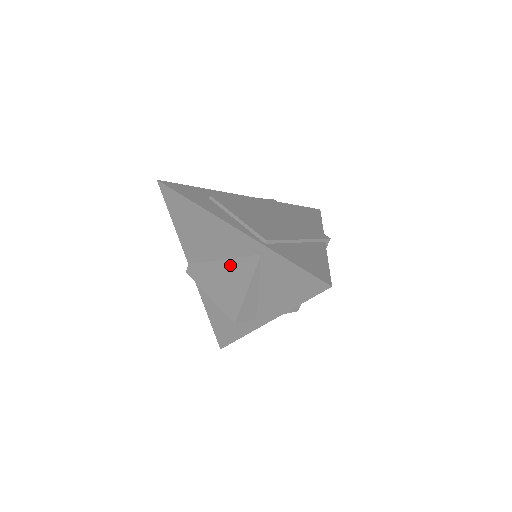
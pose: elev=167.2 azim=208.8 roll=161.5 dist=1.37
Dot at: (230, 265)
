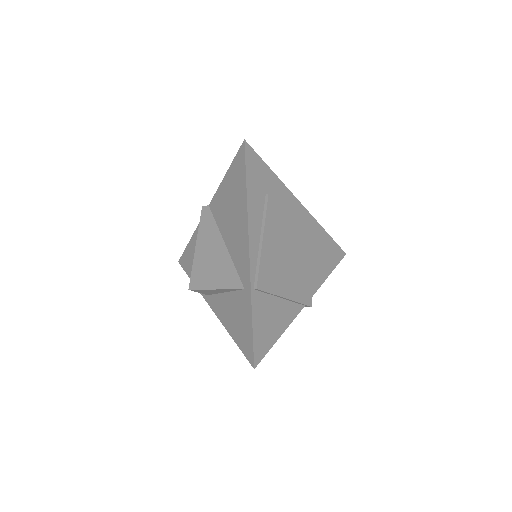
Dot at: (225, 257)
